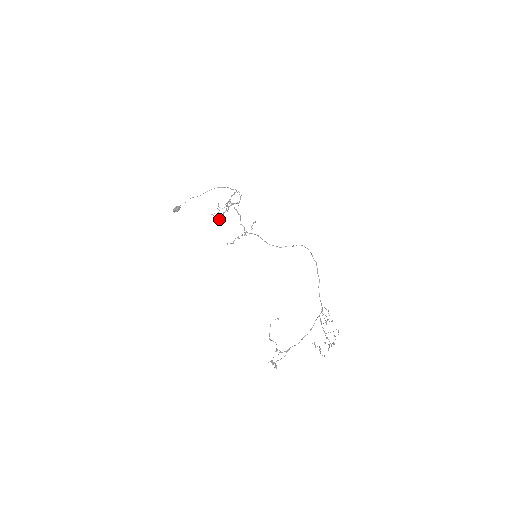
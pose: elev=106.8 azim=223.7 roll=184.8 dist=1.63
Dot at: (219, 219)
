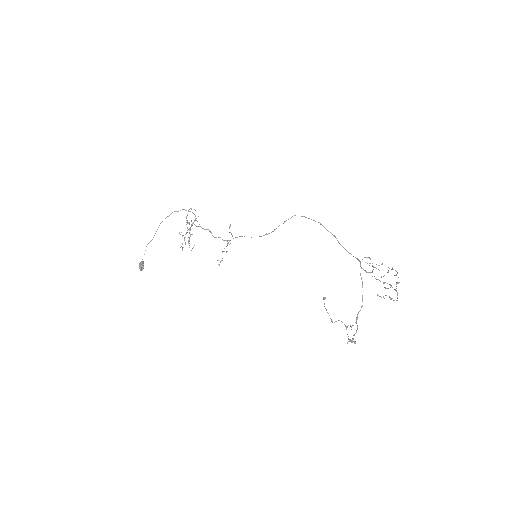
Dot at: (189, 247)
